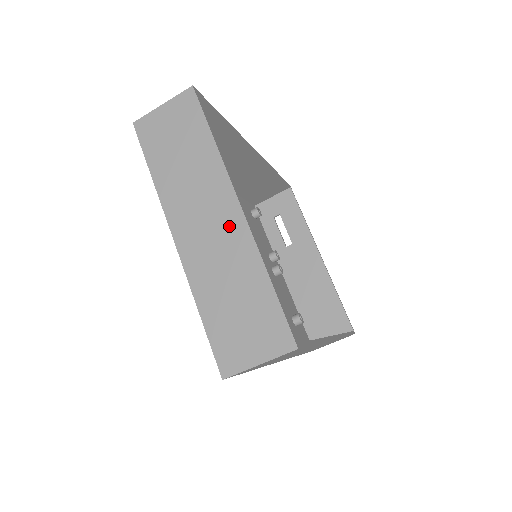
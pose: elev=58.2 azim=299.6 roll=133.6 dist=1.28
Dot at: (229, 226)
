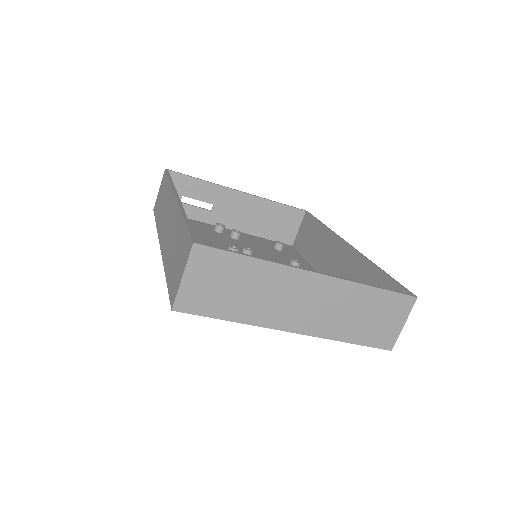
Dot at: (321, 290)
